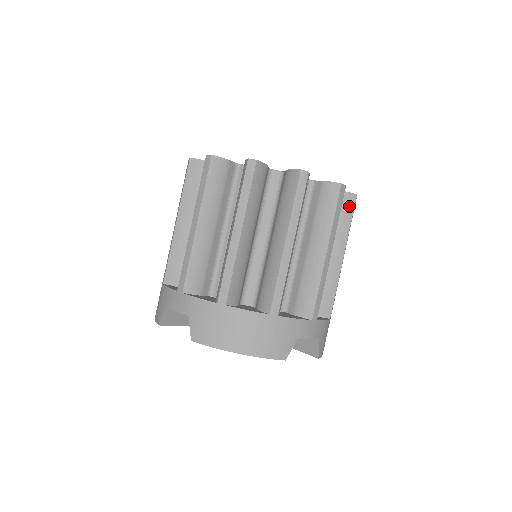
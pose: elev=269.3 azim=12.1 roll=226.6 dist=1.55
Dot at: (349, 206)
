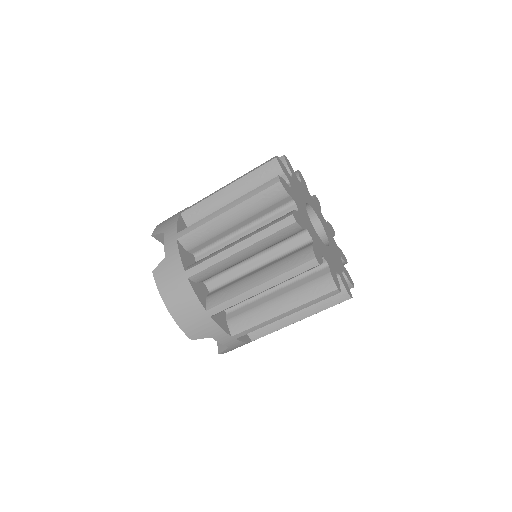
Dot at: (338, 299)
